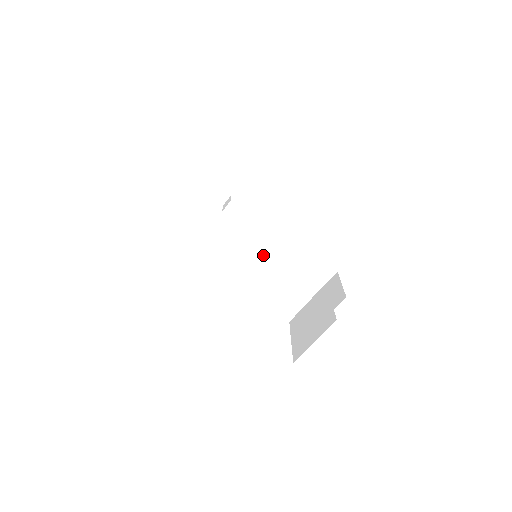
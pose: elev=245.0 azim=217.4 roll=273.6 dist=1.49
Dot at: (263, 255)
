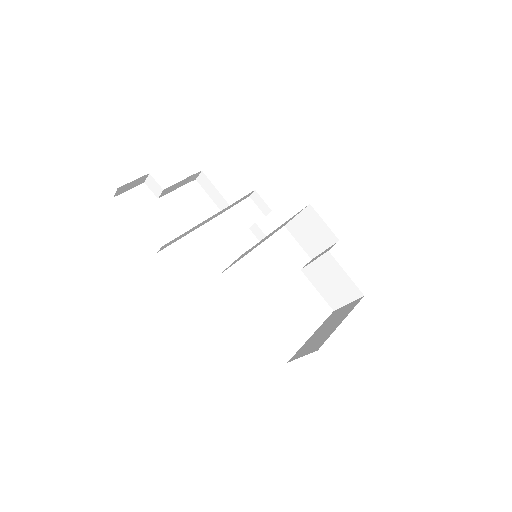
Dot at: occluded
